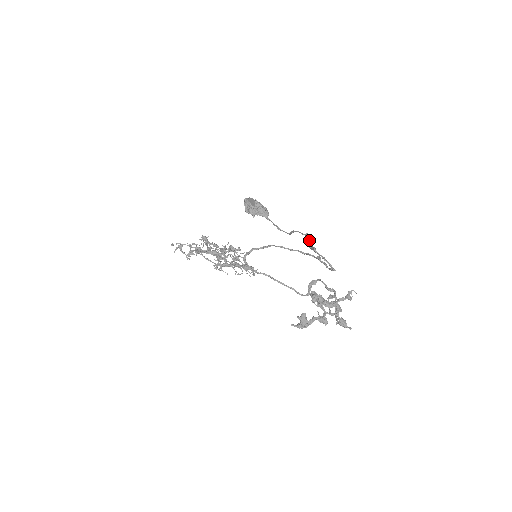
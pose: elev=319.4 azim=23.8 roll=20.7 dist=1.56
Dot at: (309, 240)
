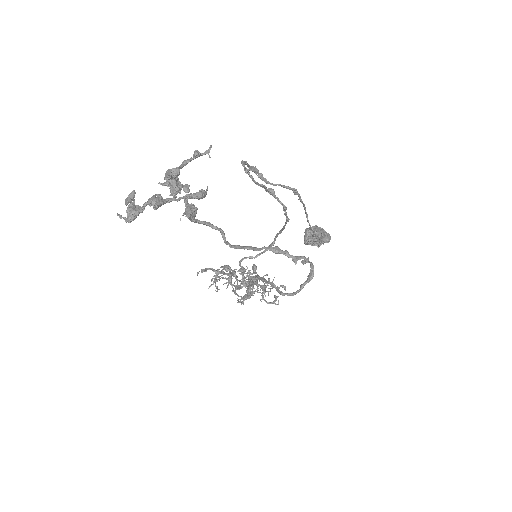
Dot at: (280, 184)
